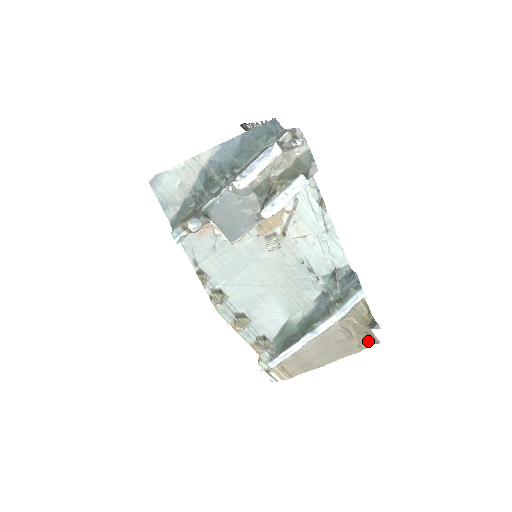
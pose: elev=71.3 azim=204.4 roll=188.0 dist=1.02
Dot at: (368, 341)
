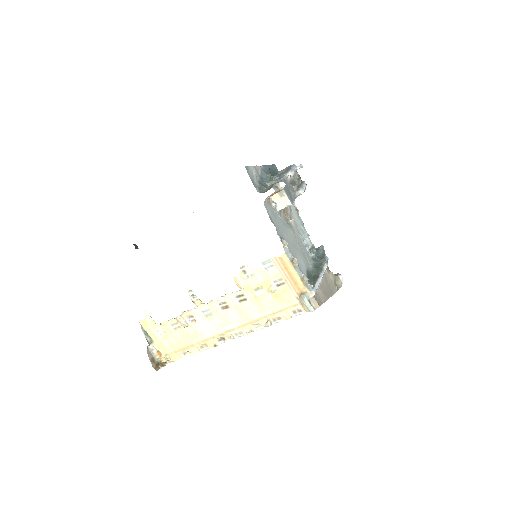
Dot at: occluded
